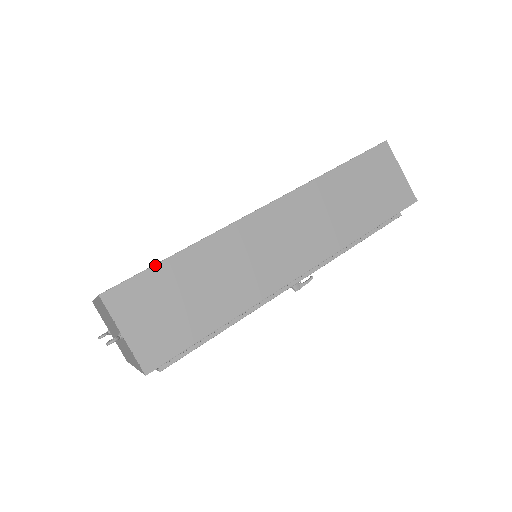
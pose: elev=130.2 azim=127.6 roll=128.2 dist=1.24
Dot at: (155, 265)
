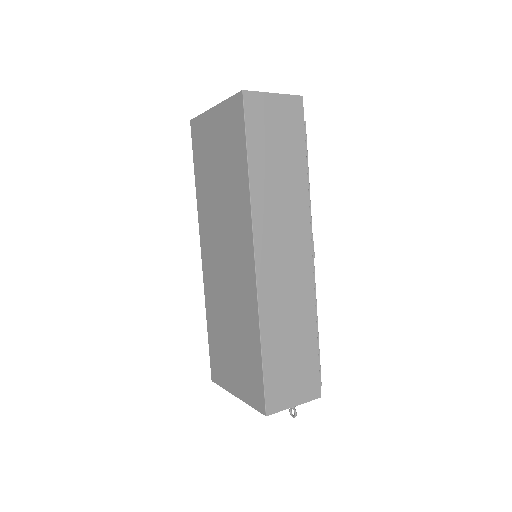
Dot at: (263, 370)
